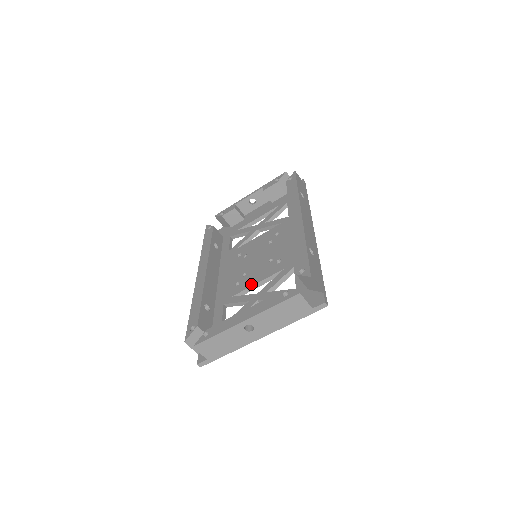
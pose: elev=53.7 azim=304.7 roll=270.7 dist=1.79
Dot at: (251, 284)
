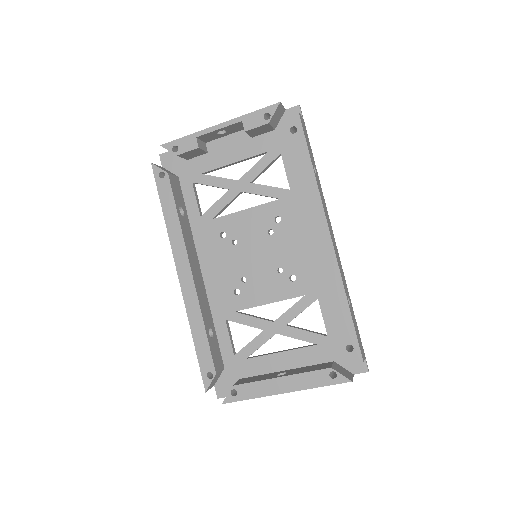
Dot at: (260, 302)
